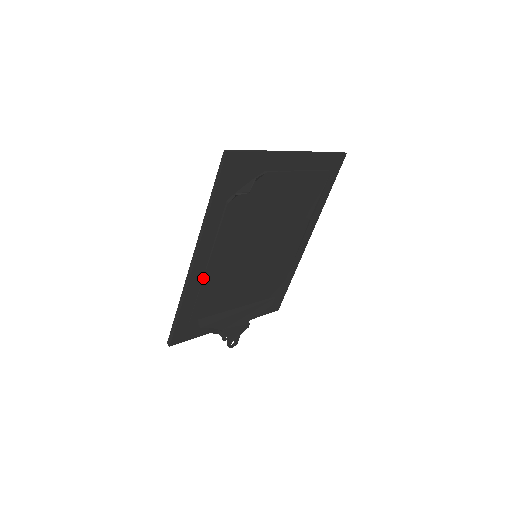
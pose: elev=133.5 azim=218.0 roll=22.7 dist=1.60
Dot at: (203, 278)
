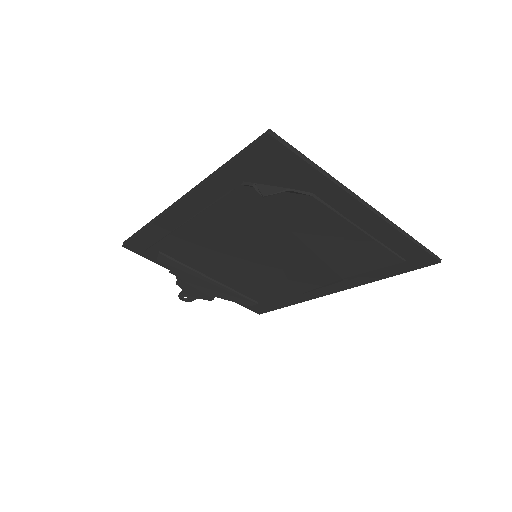
Dot at: (181, 225)
